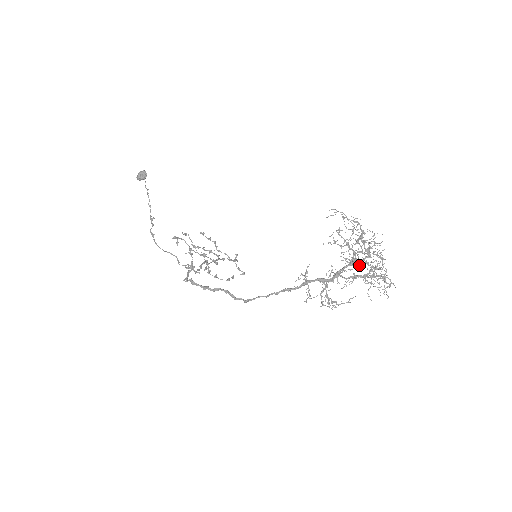
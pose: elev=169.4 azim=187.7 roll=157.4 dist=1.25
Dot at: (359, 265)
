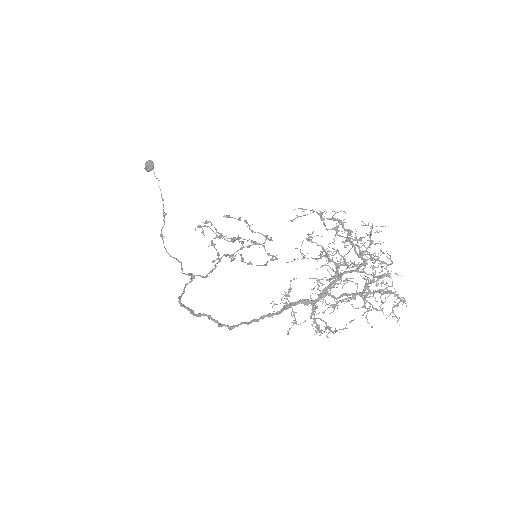
Dot at: occluded
